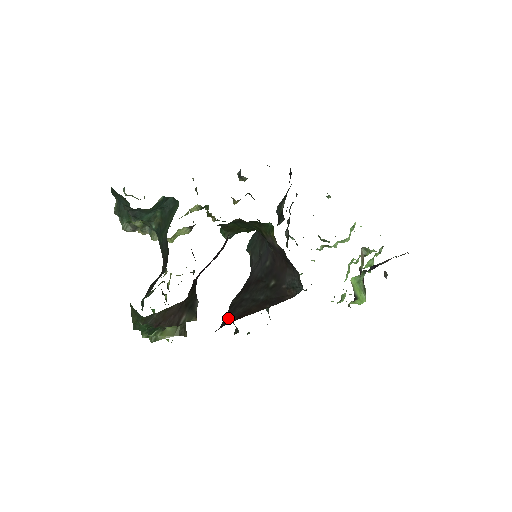
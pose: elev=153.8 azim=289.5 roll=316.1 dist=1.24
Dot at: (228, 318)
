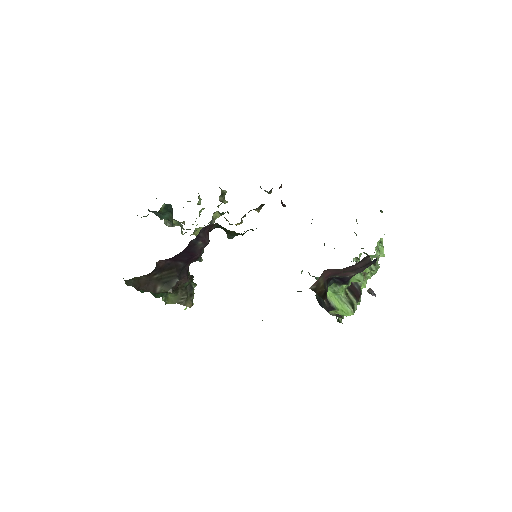
Dot at: occluded
